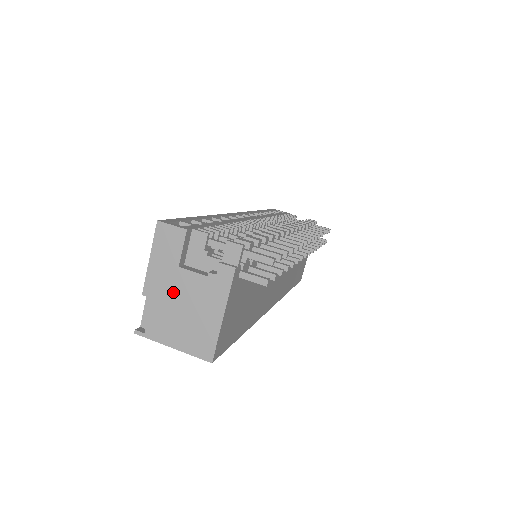
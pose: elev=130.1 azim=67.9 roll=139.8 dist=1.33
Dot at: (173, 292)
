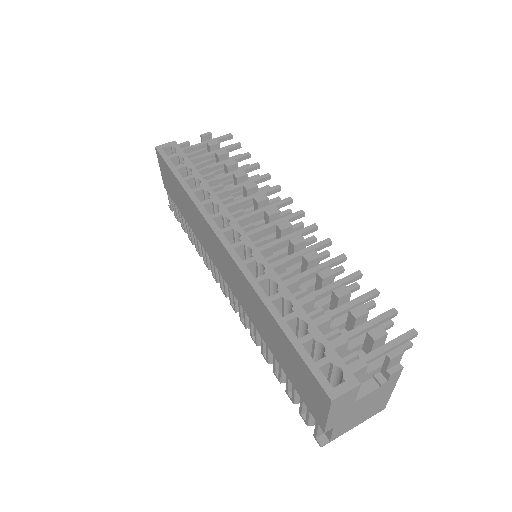
Dot at: (352, 413)
